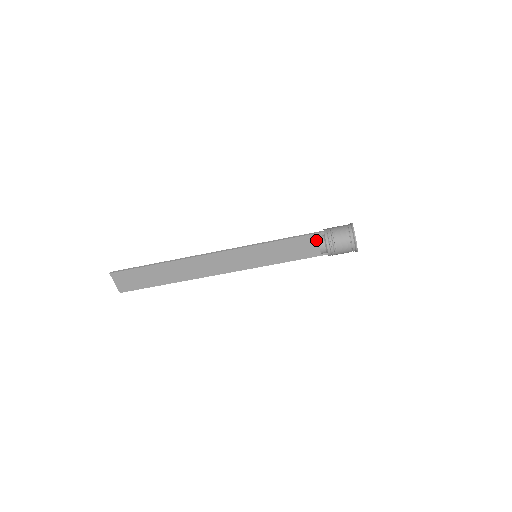
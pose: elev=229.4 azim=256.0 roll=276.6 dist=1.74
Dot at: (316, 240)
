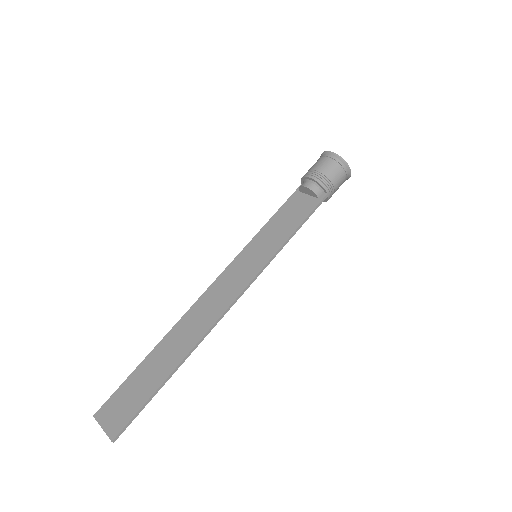
Dot at: (301, 195)
